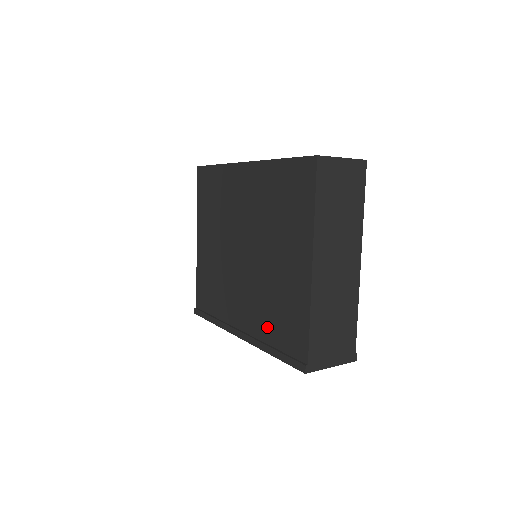
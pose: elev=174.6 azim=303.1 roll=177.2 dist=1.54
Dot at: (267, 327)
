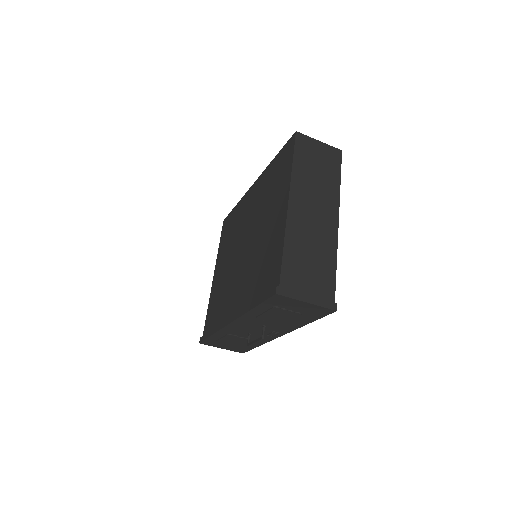
Dot at: (253, 289)
